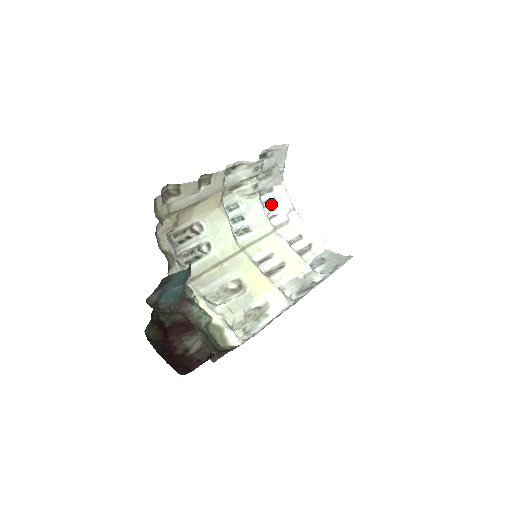
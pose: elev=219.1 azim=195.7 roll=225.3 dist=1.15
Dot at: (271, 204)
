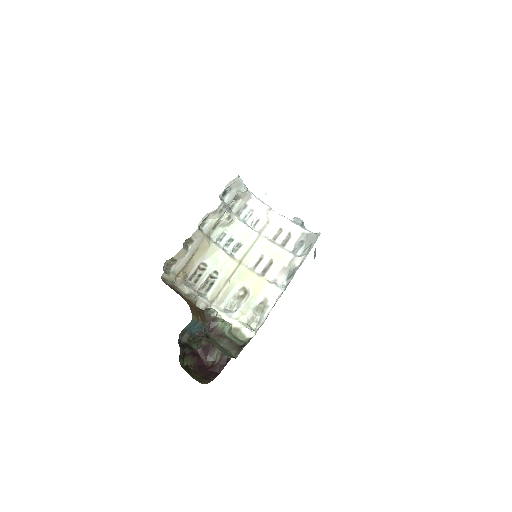
Dot at: (250, 215)
